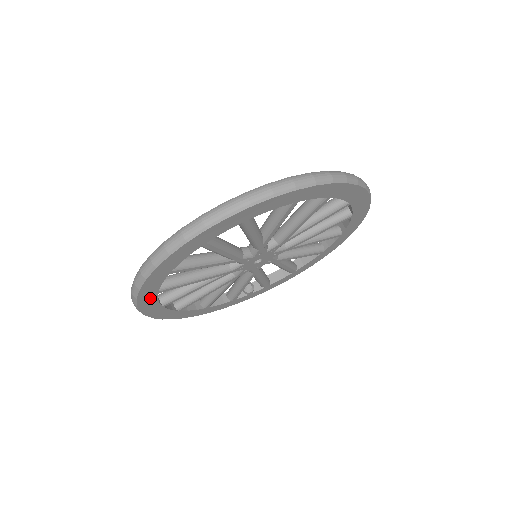
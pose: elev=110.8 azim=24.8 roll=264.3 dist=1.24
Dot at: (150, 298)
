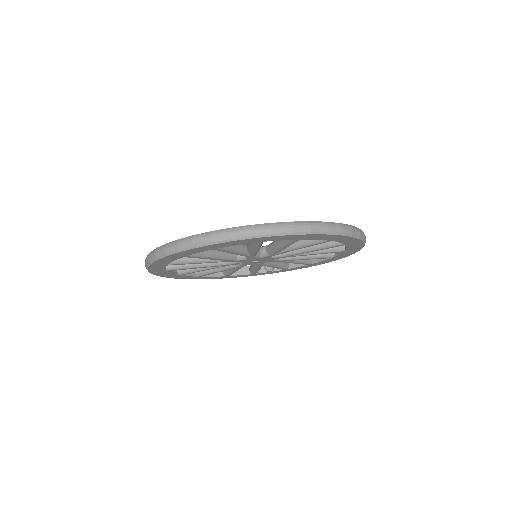
Dot at: (162, 272)
